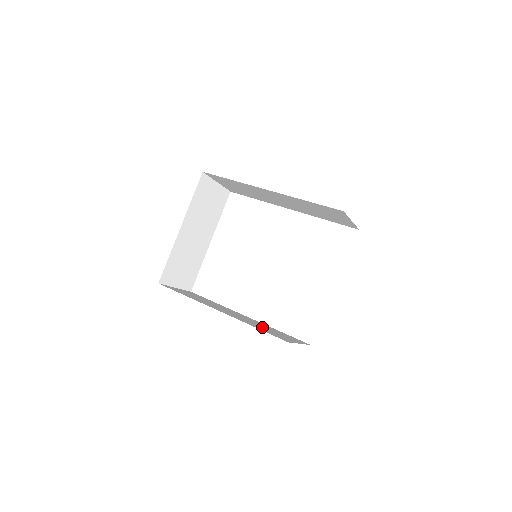
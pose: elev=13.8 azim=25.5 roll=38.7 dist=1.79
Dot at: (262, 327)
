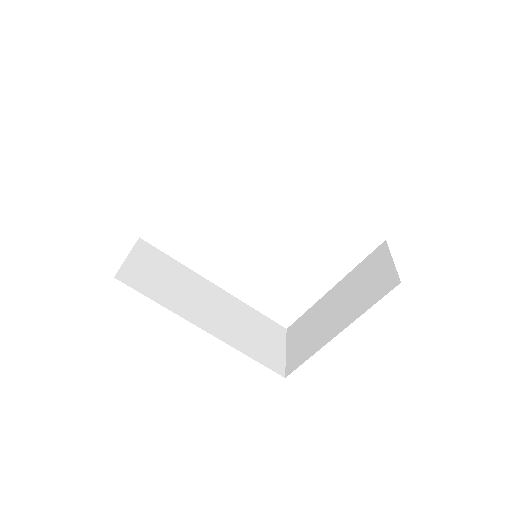
Dot at: (248, 334)
